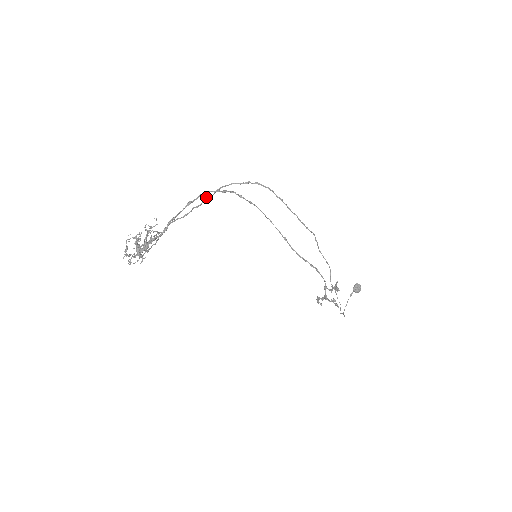
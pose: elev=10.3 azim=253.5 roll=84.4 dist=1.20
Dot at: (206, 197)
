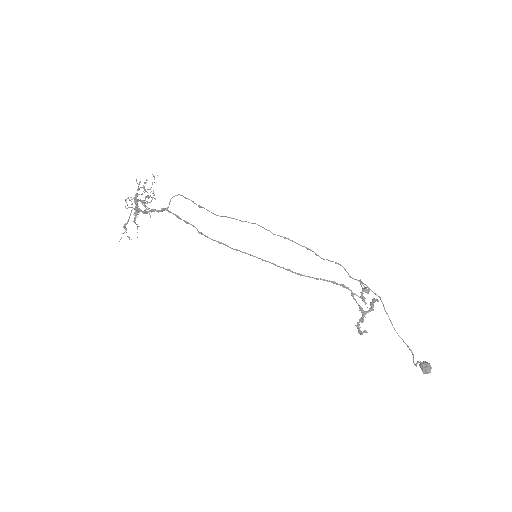
Dot at: (199, 206)
